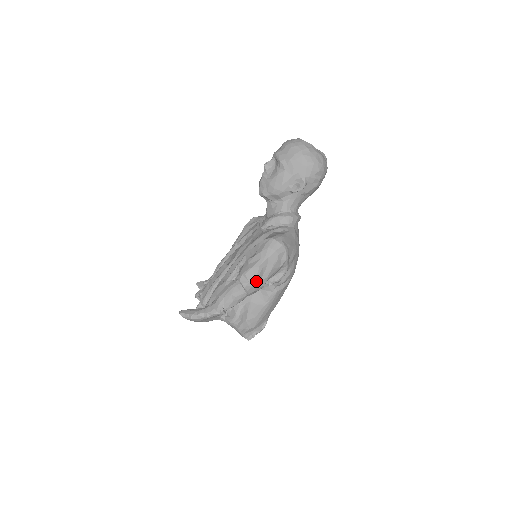
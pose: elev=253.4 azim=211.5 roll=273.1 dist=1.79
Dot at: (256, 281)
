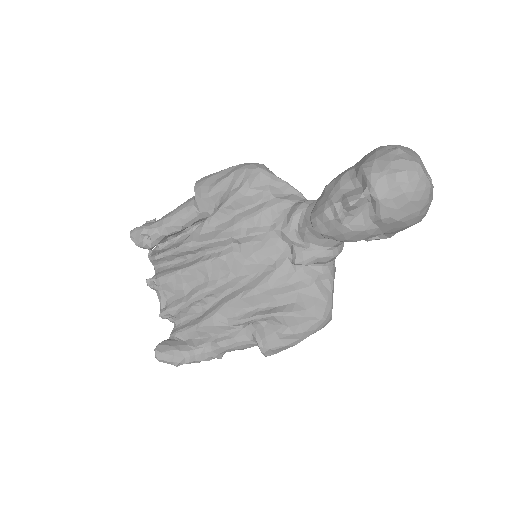
Dot at: occluded
